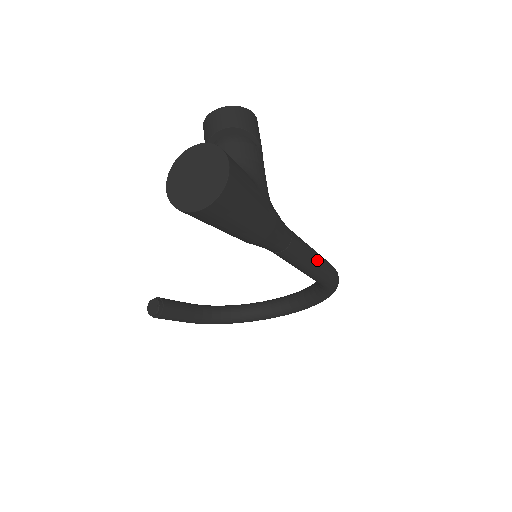
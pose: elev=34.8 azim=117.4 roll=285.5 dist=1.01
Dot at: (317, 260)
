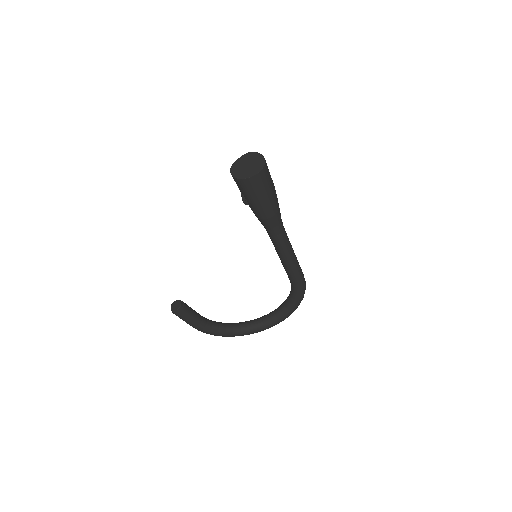
Dot at: (295, 256)
